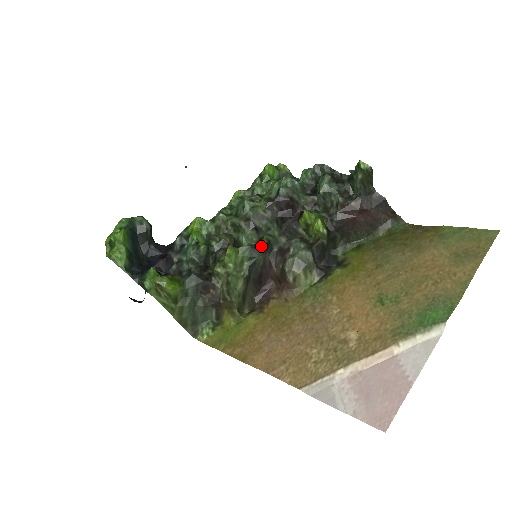
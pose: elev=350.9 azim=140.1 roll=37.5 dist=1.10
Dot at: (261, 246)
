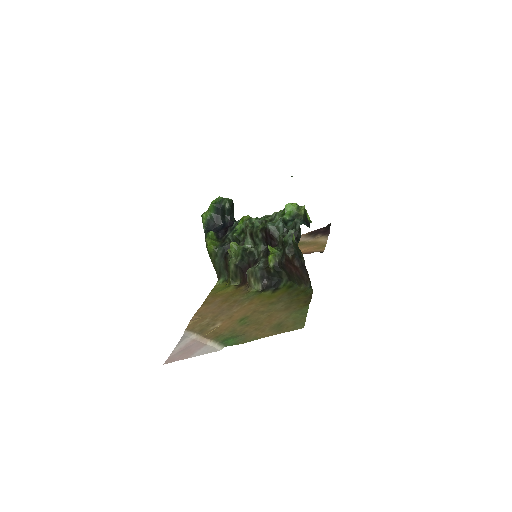
Dot at: (246, 252)
